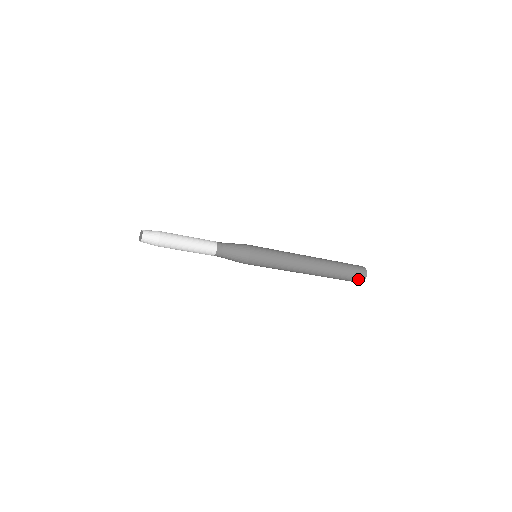
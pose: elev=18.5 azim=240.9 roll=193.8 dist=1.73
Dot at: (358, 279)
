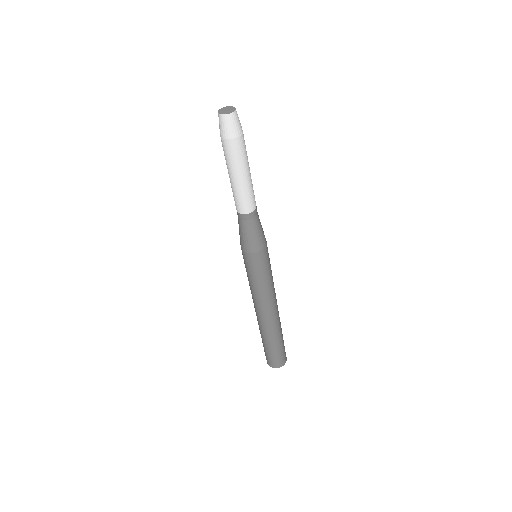
Dot at: (285, 355)
